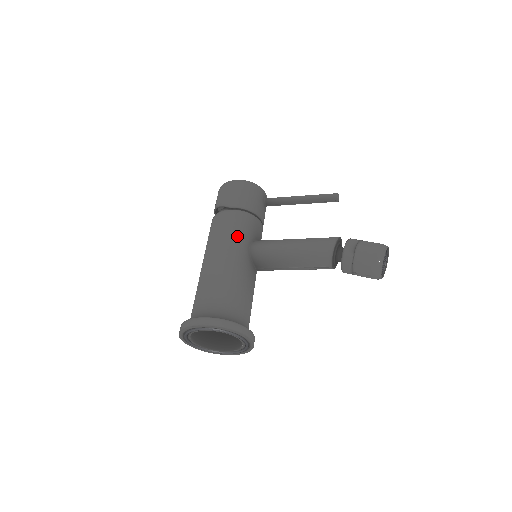
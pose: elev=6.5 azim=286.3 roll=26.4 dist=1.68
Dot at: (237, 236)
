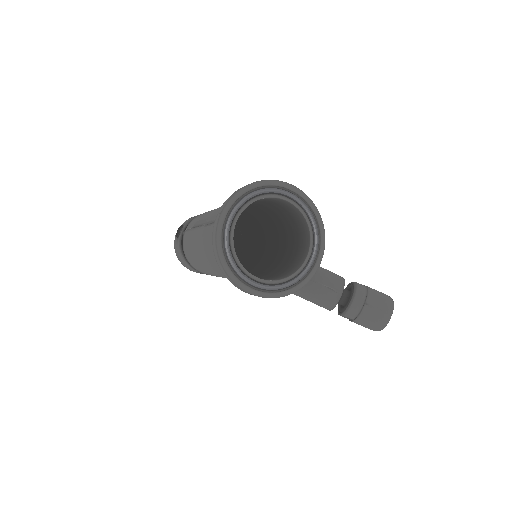
Dot at: occluded
